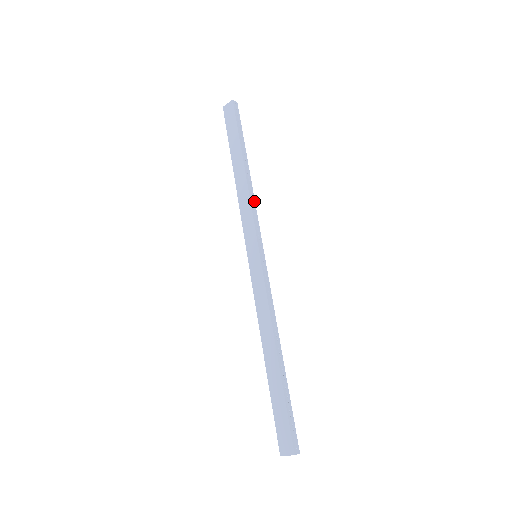
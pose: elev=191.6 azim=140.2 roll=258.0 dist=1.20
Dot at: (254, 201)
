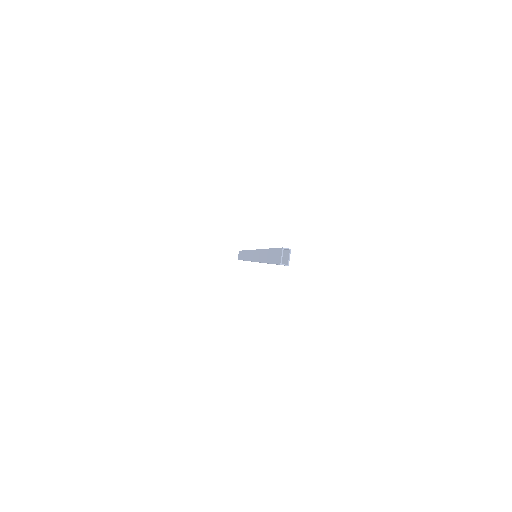
Dot at: occluded
